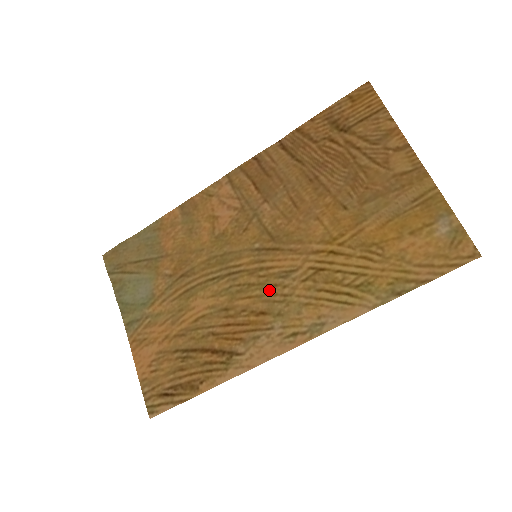
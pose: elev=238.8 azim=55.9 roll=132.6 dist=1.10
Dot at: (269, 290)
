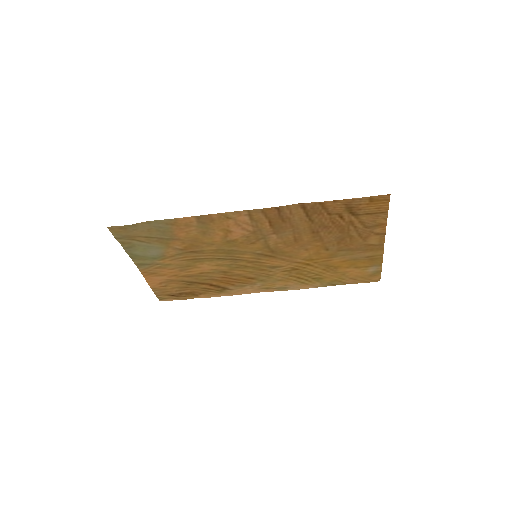
Dot at: (259, 271)
